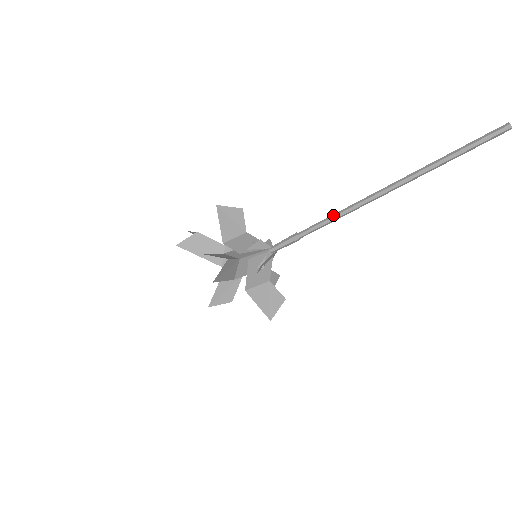
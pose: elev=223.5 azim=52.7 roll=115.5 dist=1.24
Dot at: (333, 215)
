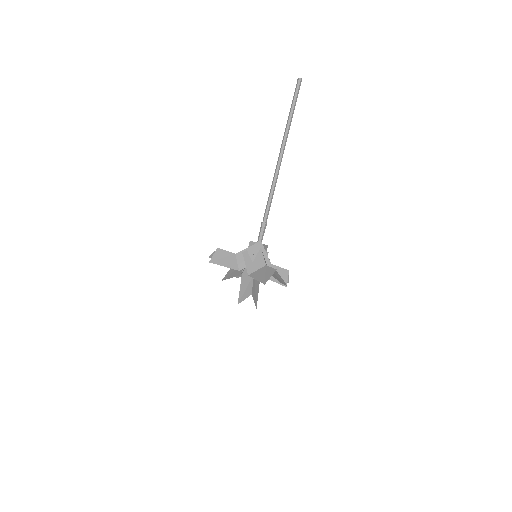
Dot at: (269, 195)
